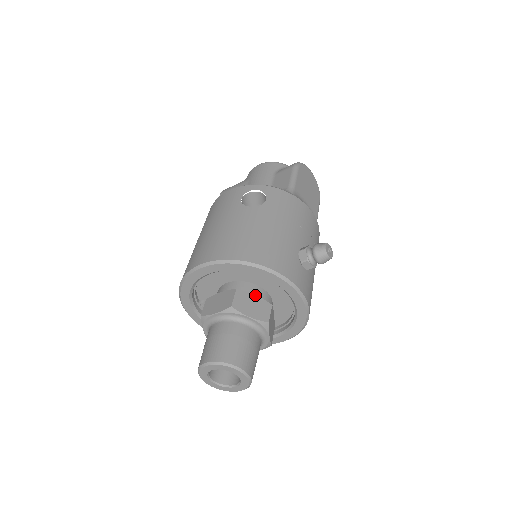
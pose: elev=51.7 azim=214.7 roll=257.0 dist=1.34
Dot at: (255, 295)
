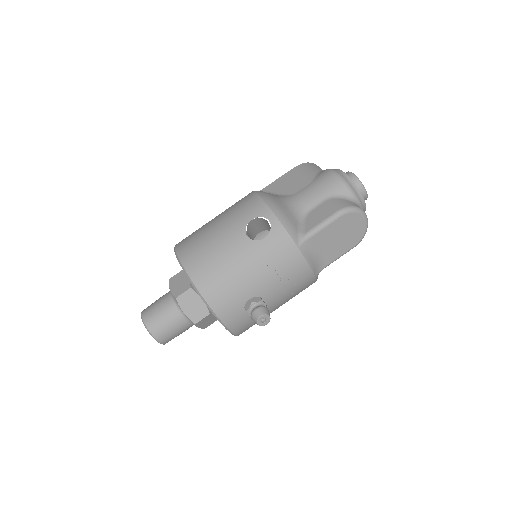
Dot at: (202, 300)
